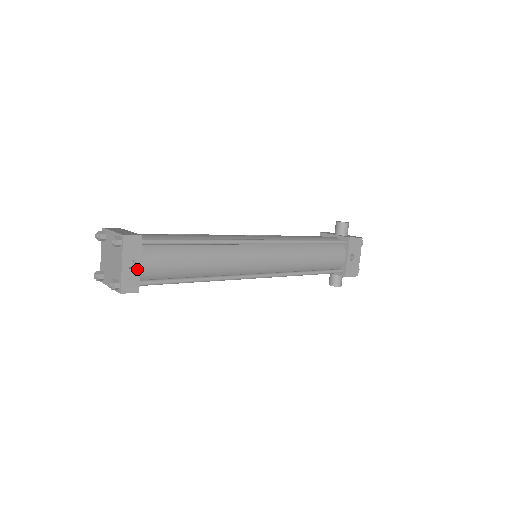
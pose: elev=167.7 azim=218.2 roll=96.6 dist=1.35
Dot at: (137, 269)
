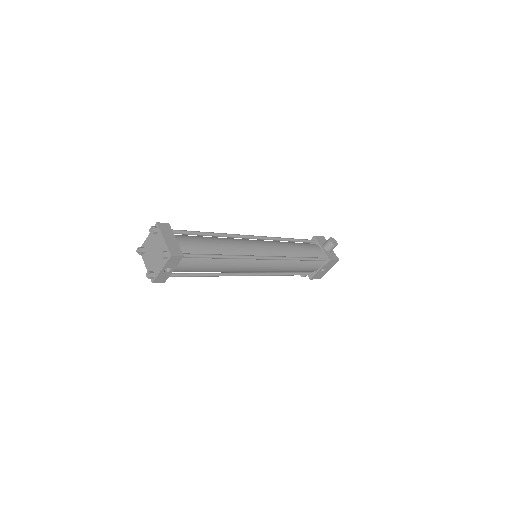
Dot at: (170, 272)
